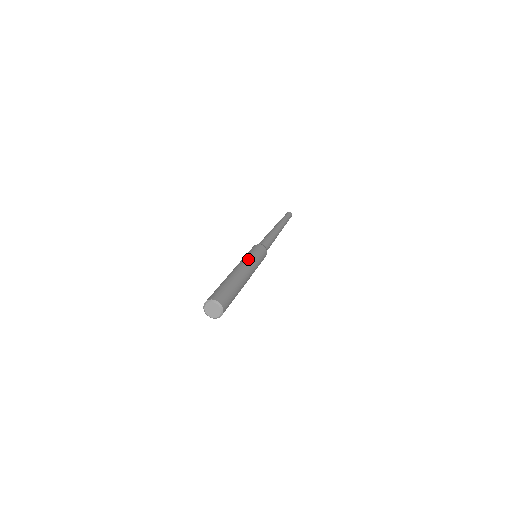
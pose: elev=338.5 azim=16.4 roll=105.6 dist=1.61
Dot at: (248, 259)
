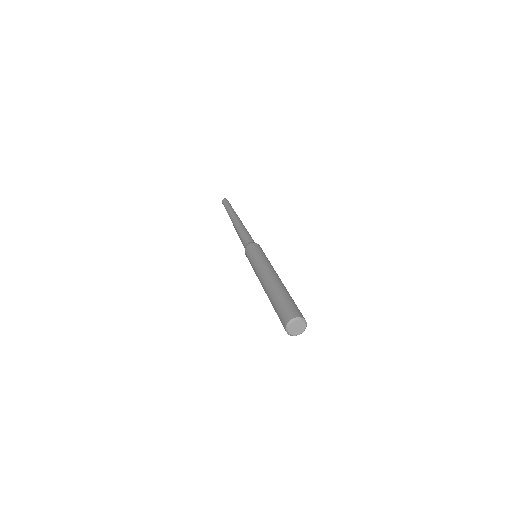
Dot at: (269, 263)
